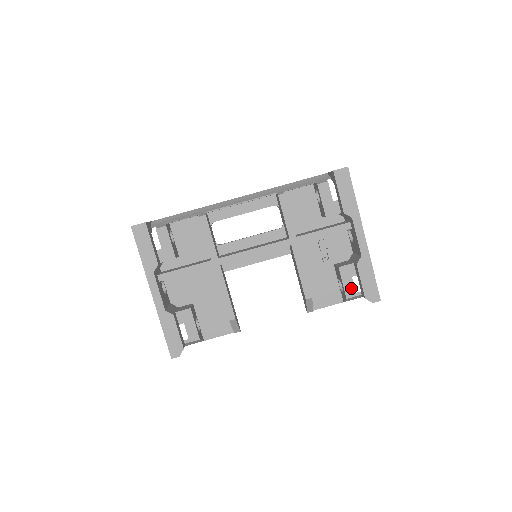
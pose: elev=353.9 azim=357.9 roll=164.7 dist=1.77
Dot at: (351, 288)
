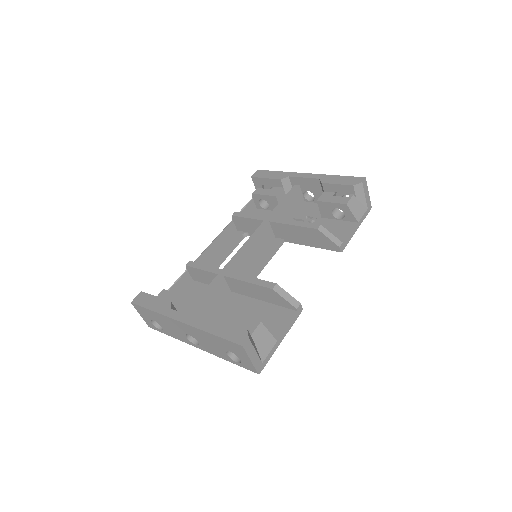
Dot at: (341, 199)
